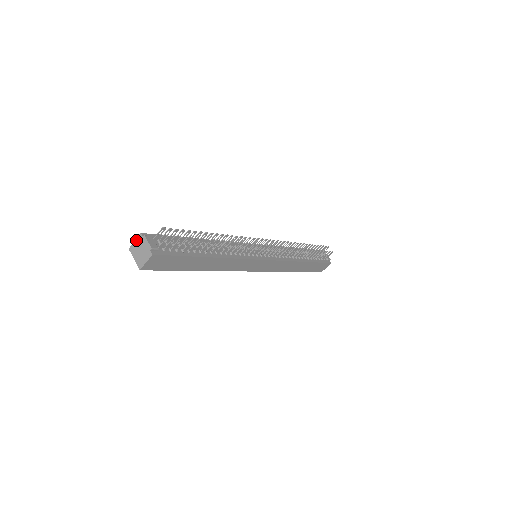
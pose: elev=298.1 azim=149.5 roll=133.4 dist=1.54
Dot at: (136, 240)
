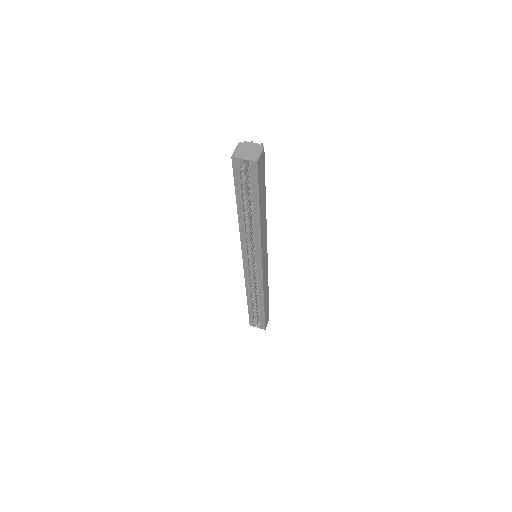
Dot at: (237, 148)
